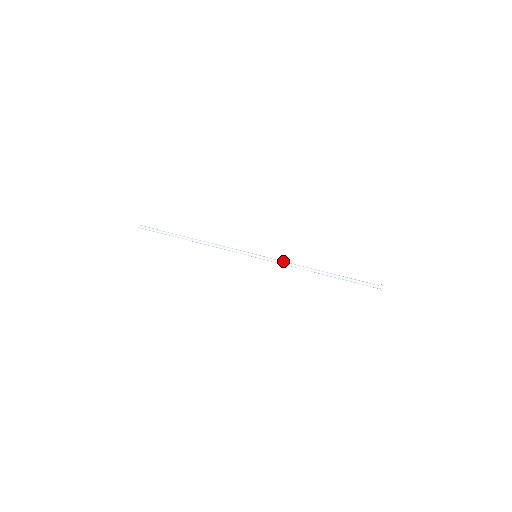
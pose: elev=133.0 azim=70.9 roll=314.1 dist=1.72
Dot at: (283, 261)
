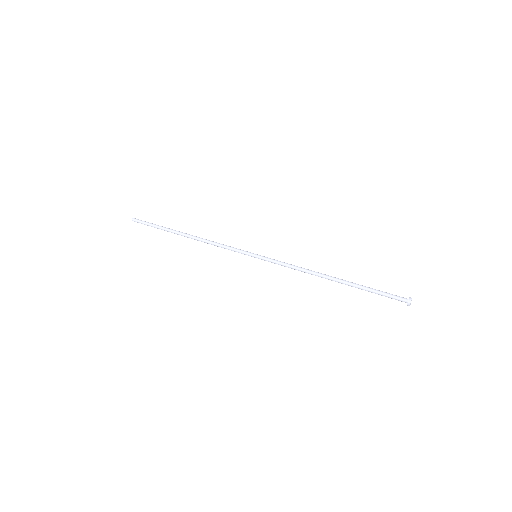
Dot at: (286, 264)
